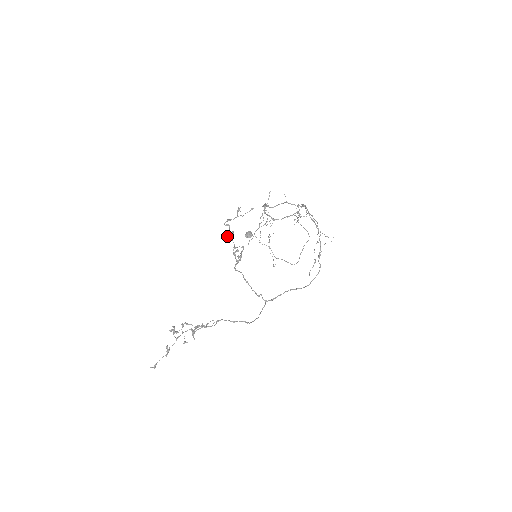
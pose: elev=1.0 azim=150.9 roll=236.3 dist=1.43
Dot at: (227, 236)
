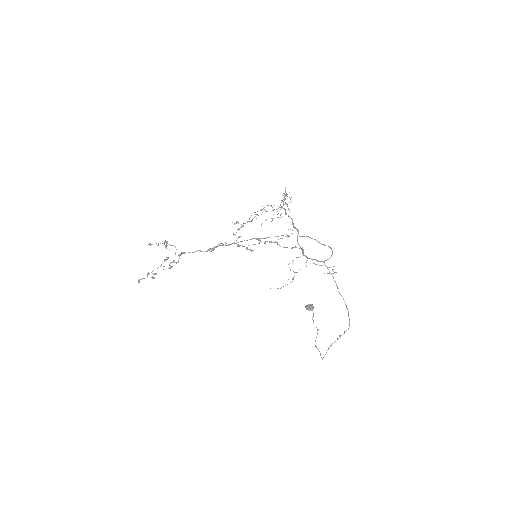
Dot at: (257, 238)
